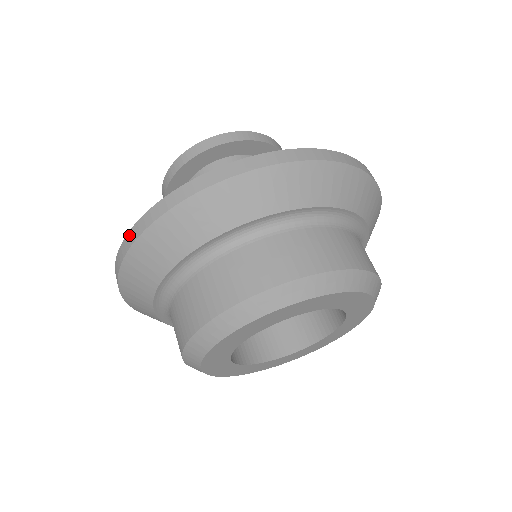
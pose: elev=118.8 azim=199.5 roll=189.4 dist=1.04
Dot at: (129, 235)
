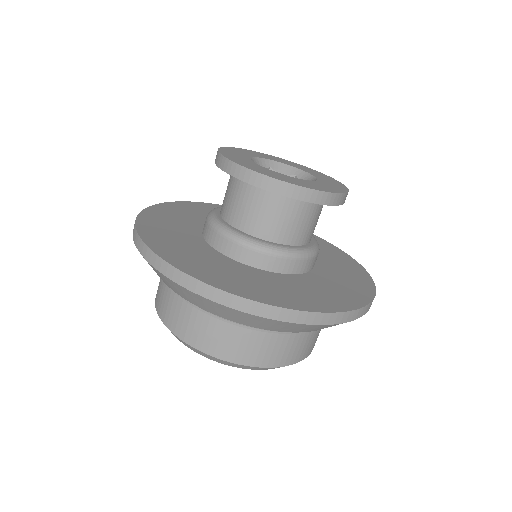
Dot at: occluded
